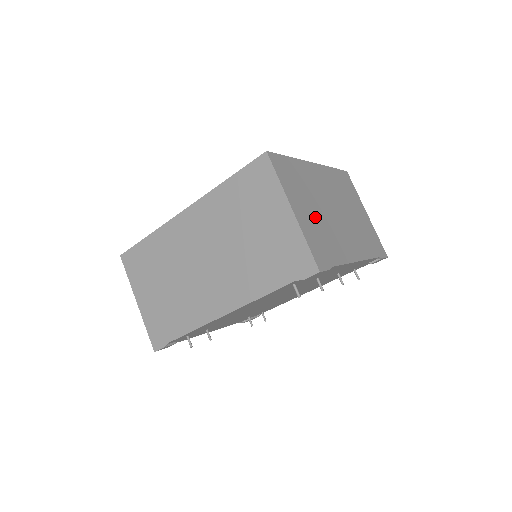
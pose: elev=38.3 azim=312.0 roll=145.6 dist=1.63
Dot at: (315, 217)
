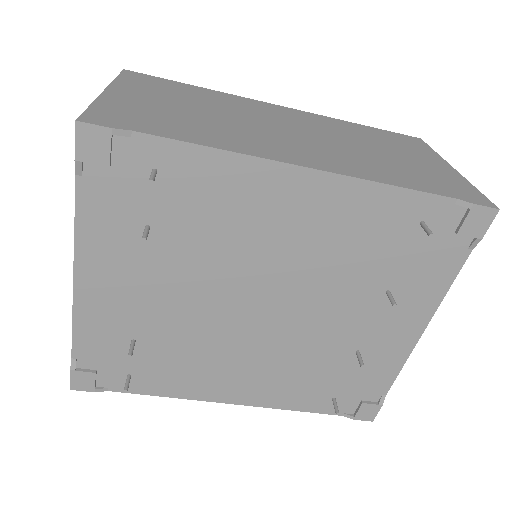
Dot at: occluded
